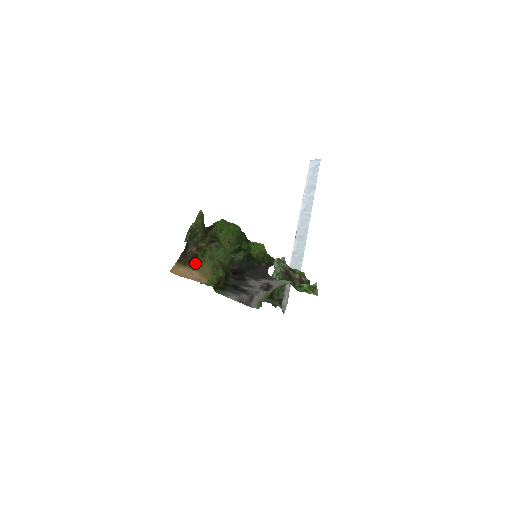
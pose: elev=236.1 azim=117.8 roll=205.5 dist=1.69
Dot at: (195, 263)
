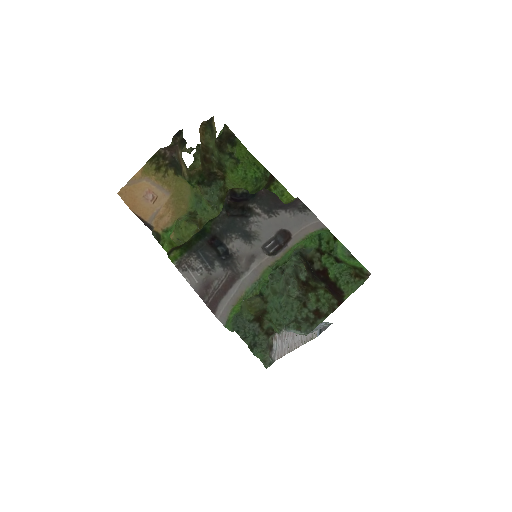
Dot at: (176, 173)
